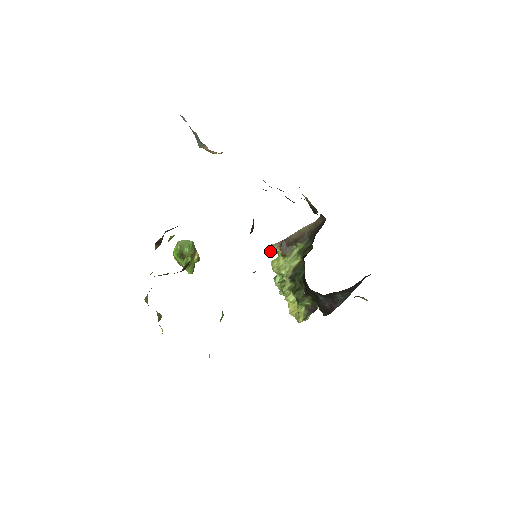
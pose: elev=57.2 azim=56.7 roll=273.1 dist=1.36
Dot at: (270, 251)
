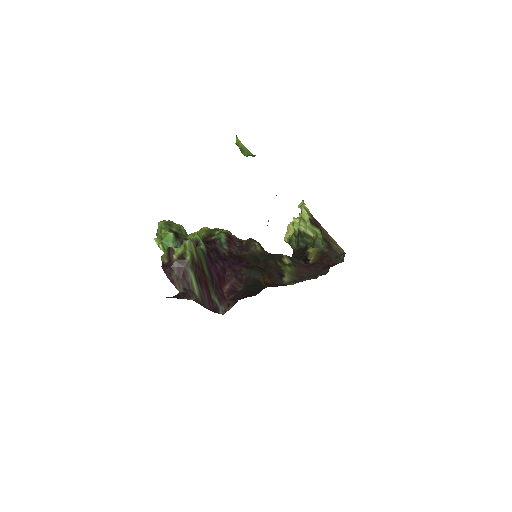
Dot at: occluded
